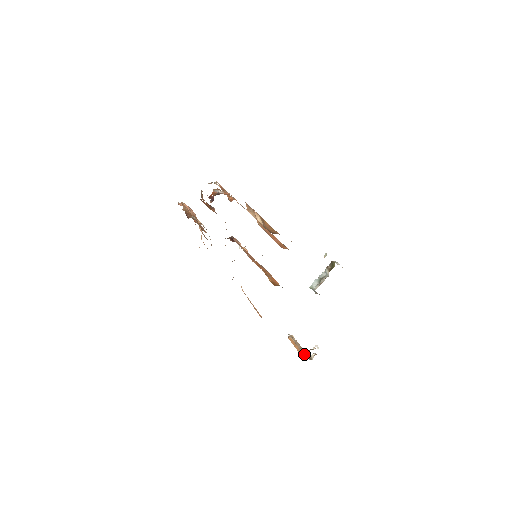
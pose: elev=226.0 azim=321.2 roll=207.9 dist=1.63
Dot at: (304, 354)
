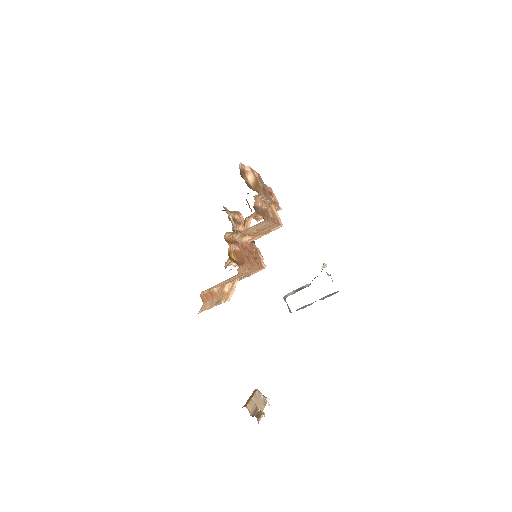
Dot at: (249, 405)
